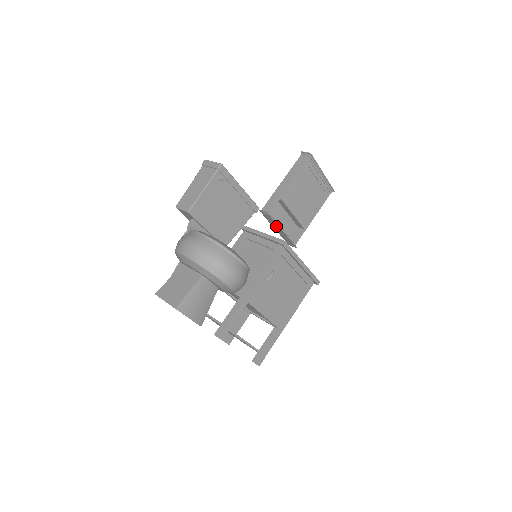
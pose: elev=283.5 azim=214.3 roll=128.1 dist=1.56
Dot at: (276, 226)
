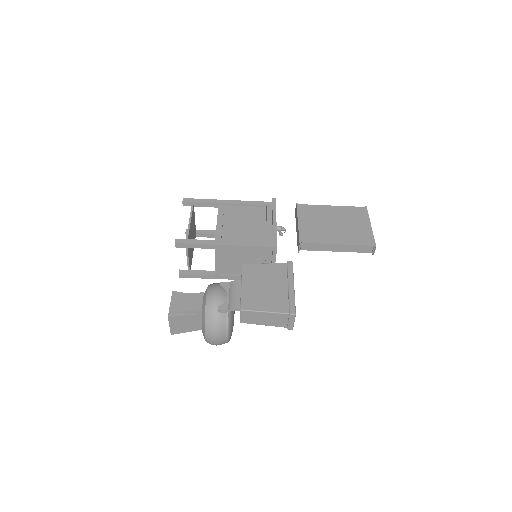
Dot at: occluded
